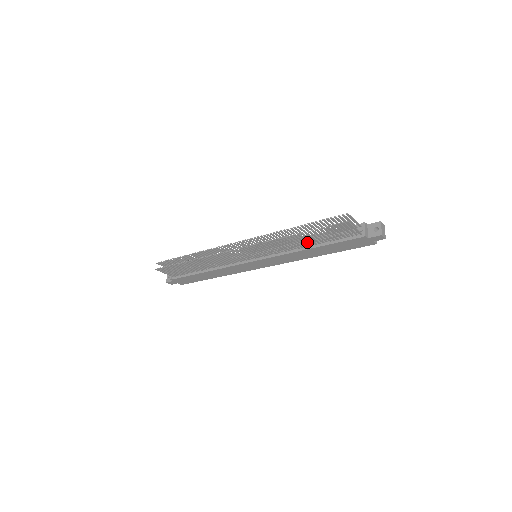
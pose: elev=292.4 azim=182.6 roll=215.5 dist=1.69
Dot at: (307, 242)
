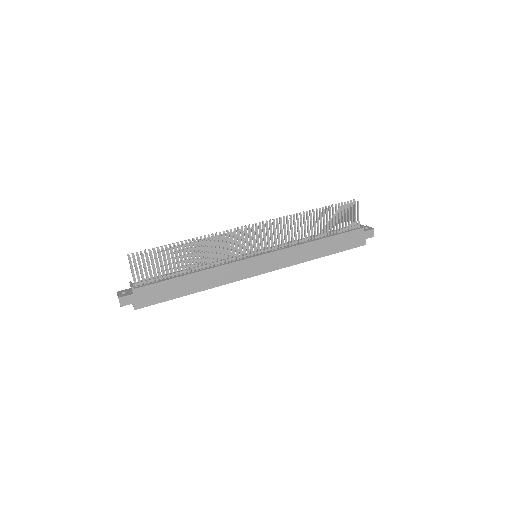
Dot at: (313, 236)
